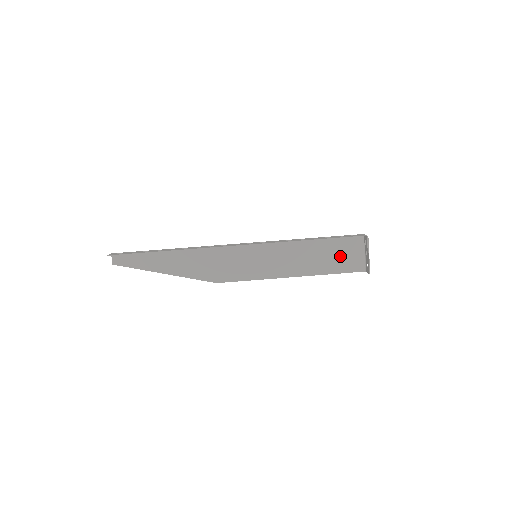
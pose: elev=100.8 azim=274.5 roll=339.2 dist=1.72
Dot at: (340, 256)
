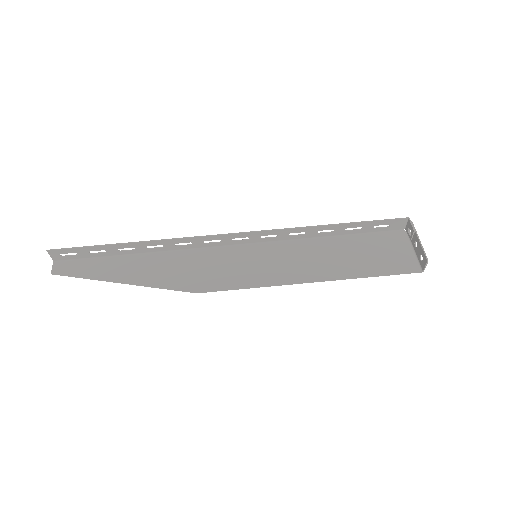
Dot at: (378, 254)
